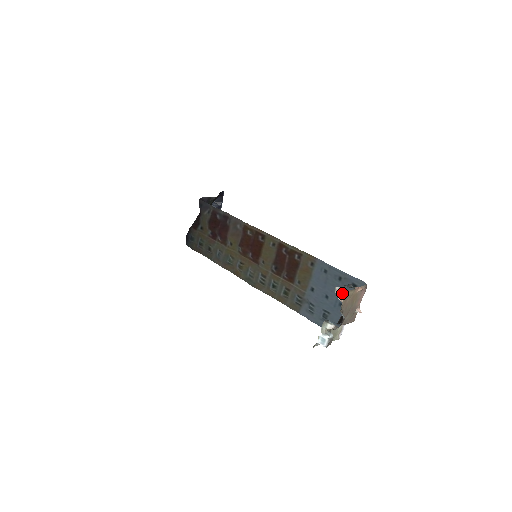
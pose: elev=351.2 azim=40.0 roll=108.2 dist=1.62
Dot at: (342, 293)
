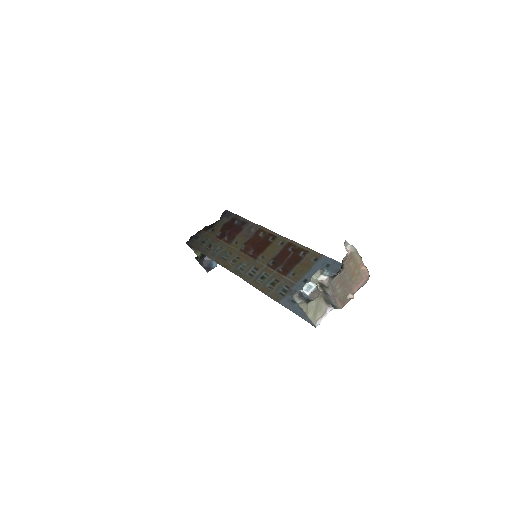
Dot at: (350, 248)
